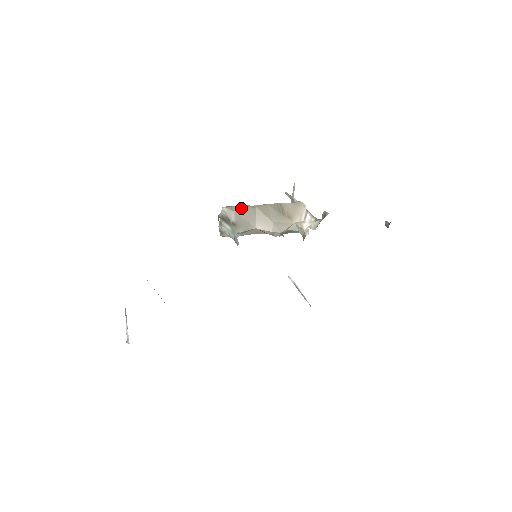
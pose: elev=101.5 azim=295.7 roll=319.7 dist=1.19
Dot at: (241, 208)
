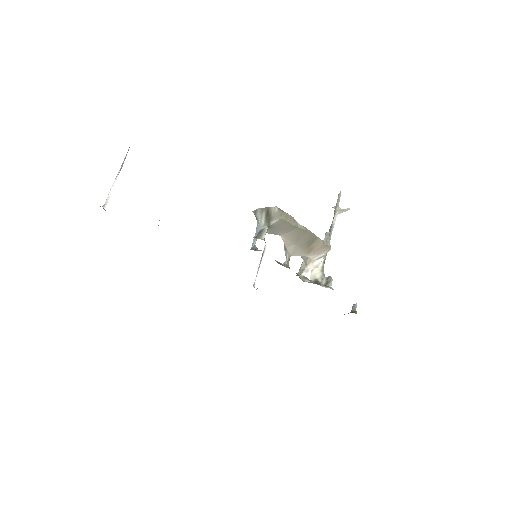
Dot at: (288, 219)
